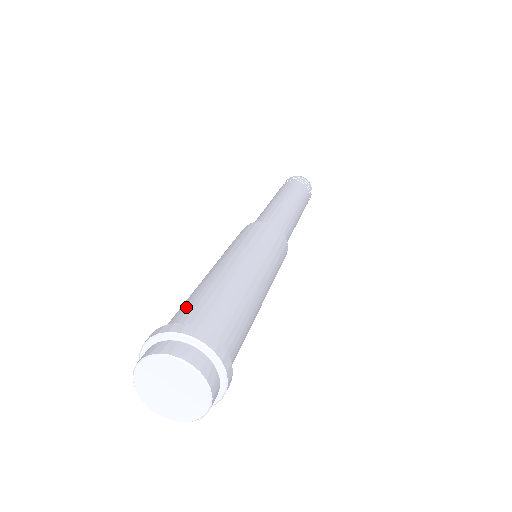
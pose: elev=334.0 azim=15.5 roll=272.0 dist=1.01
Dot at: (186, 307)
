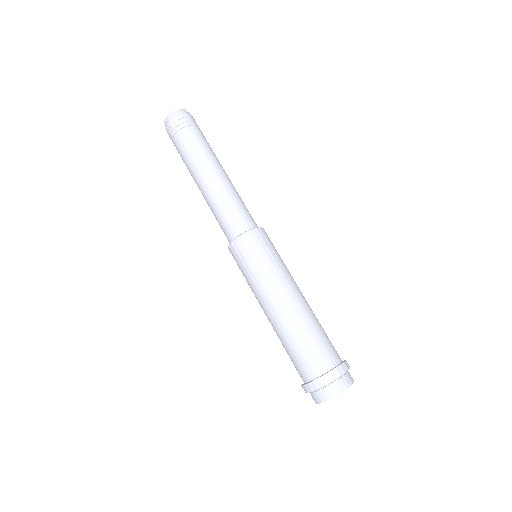
Dot at: (302, 358)
